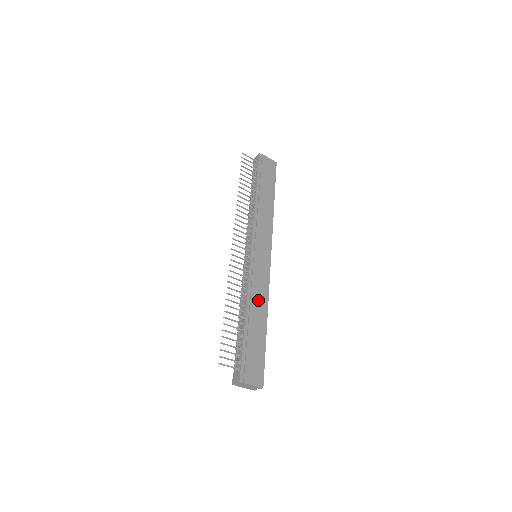
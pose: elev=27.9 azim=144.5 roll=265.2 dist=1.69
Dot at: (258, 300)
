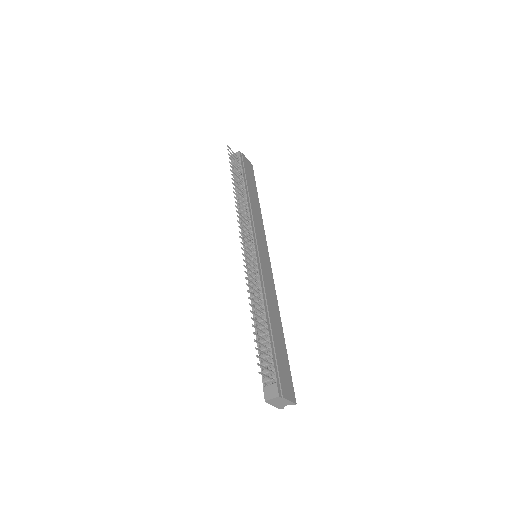
Dot at: (272, 303)
